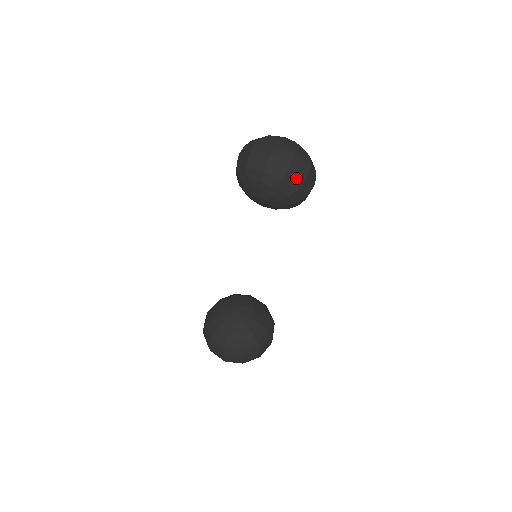
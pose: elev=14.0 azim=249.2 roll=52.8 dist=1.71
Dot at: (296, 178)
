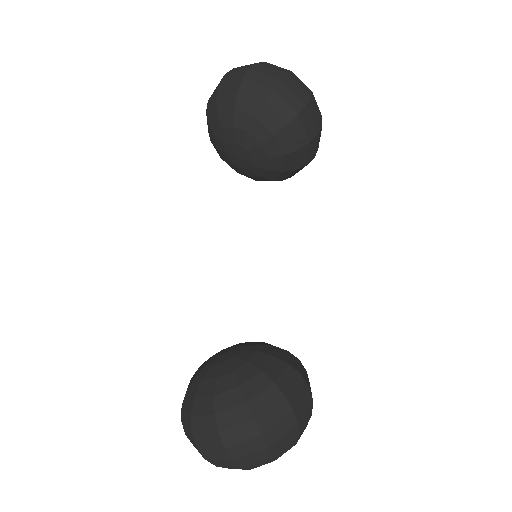
Dot at: (259, 85)
